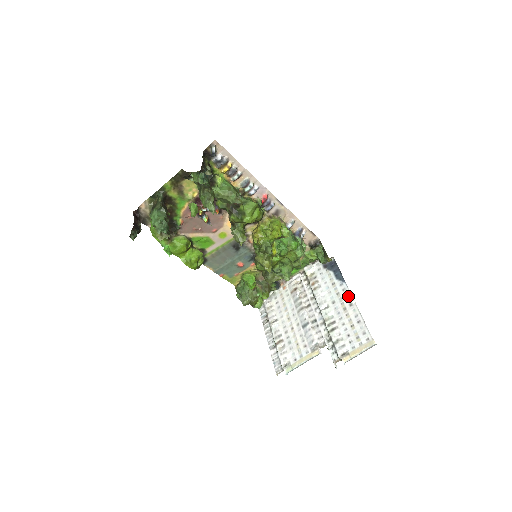
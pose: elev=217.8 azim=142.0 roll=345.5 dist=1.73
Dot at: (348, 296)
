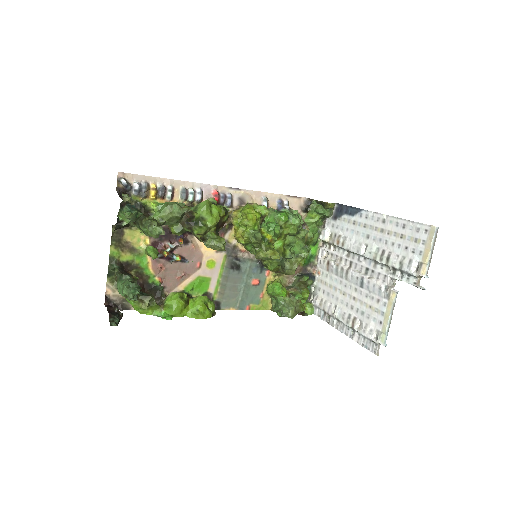
Dot at: (375, 217)
